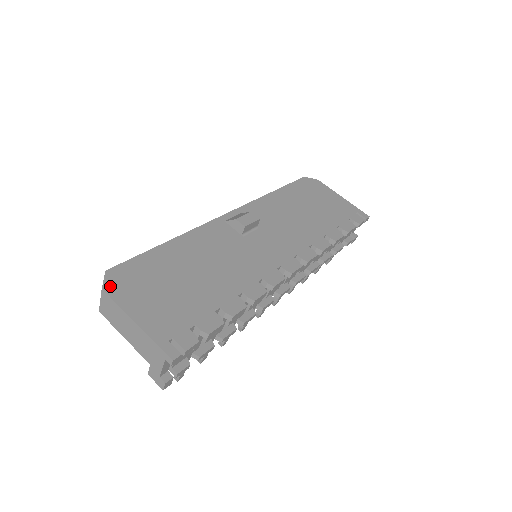
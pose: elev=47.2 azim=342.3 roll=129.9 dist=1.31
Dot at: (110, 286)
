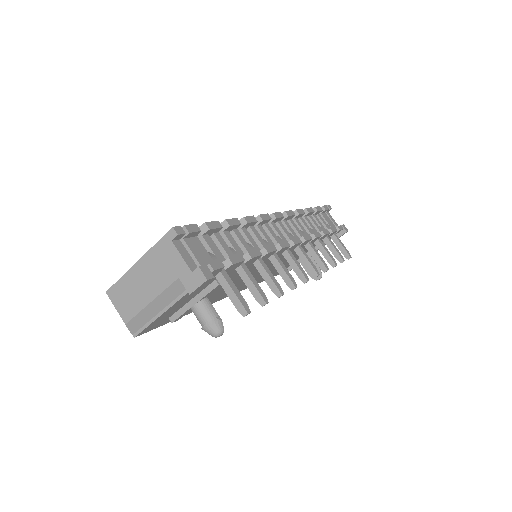
Dot at: occluded
